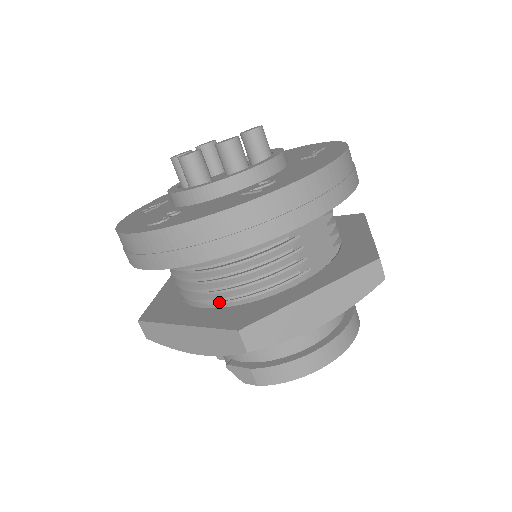
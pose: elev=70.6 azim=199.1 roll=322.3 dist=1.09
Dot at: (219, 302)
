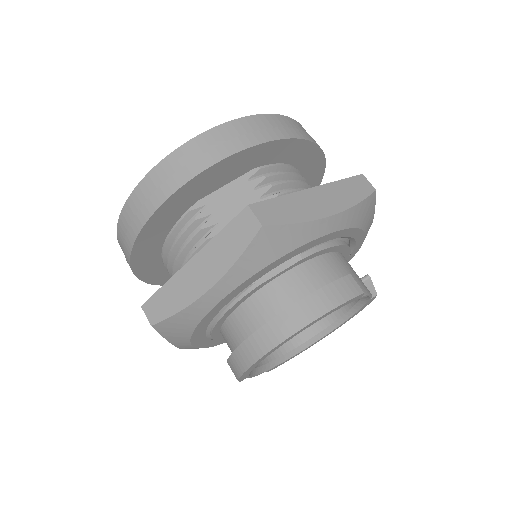
Dot at: occluded
